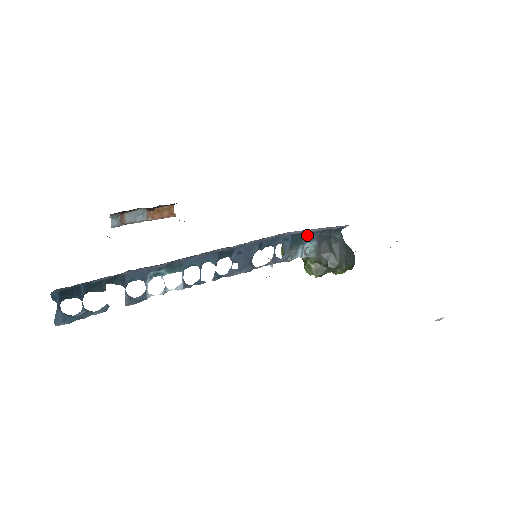
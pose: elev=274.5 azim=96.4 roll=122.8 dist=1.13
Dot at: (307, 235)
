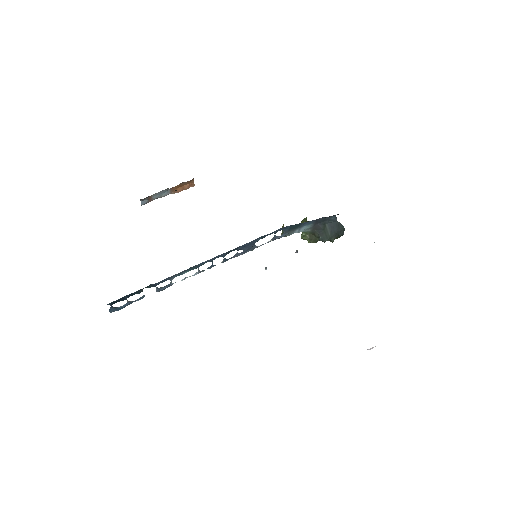
Dot at: (304, 223)
